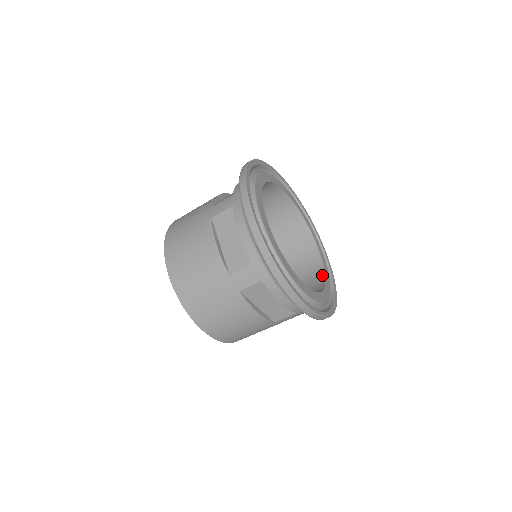
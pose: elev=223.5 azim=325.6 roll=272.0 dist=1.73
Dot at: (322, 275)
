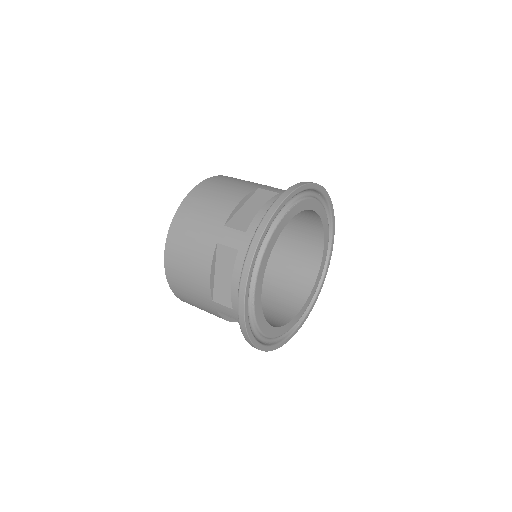
Dot at: (310, 288)
